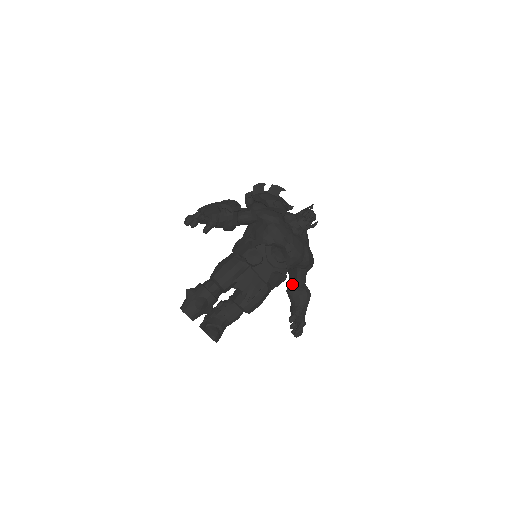
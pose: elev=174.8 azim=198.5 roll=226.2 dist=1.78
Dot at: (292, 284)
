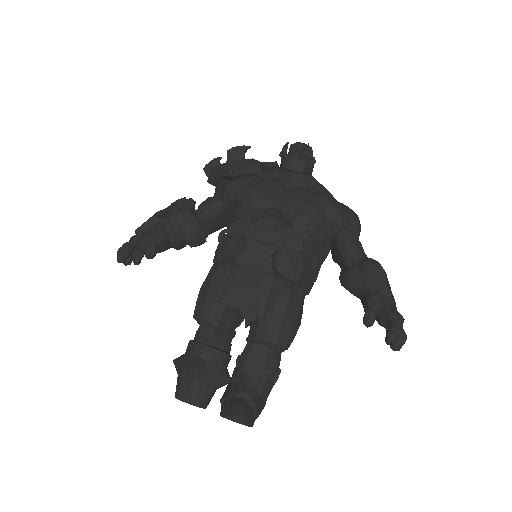
Dot at: (343, 269)
